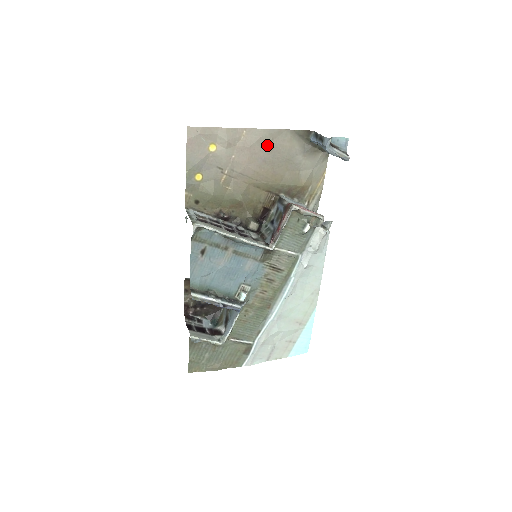
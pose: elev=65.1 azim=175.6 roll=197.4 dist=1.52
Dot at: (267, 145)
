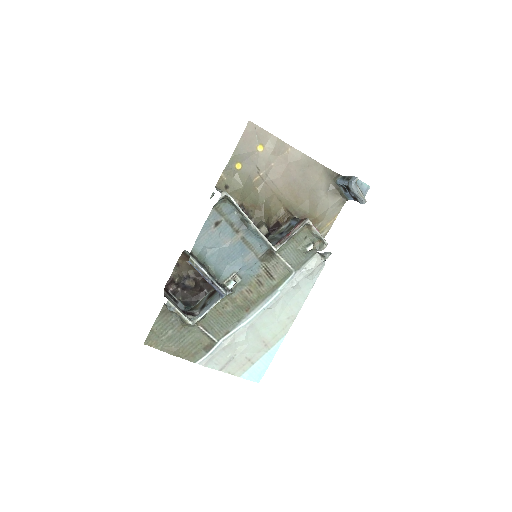
Dot at: (302, 169)
